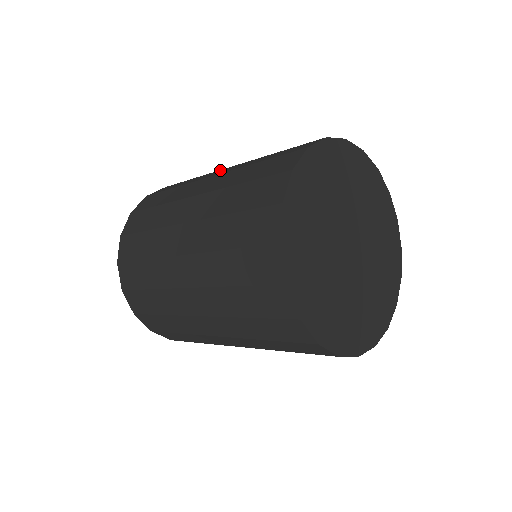
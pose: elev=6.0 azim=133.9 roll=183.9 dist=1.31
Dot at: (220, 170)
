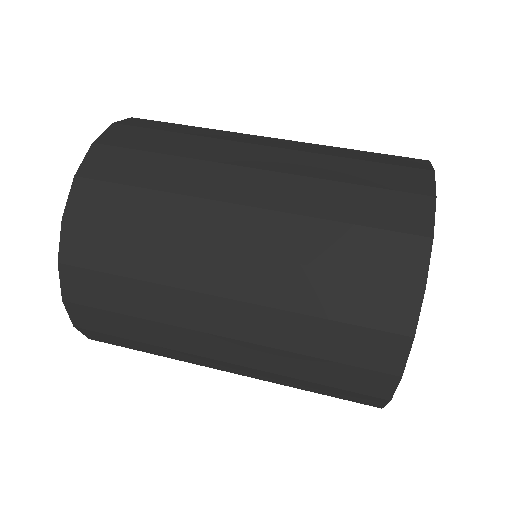
Dot at: (202, 336)
